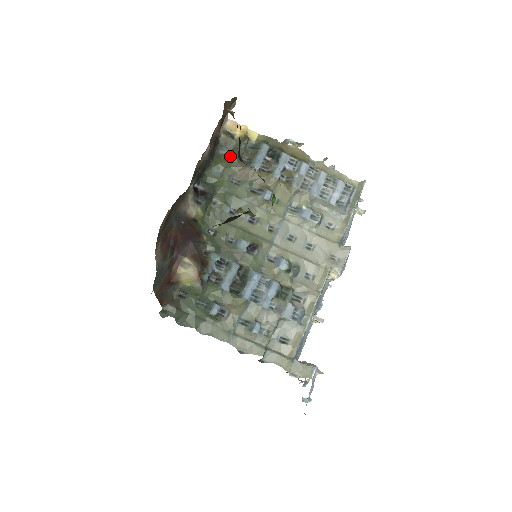
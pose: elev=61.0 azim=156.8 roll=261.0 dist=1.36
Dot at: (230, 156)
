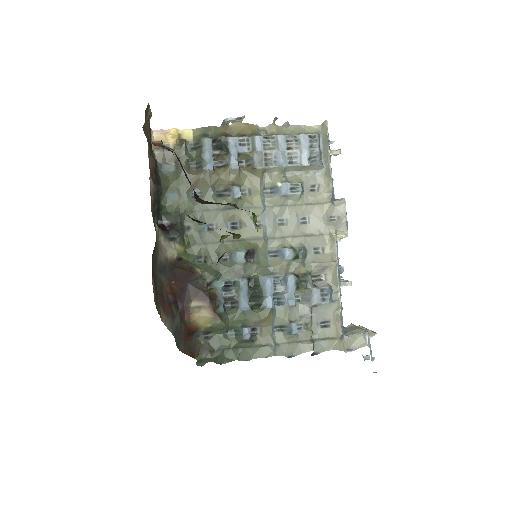
Dot at: (176, 171)
